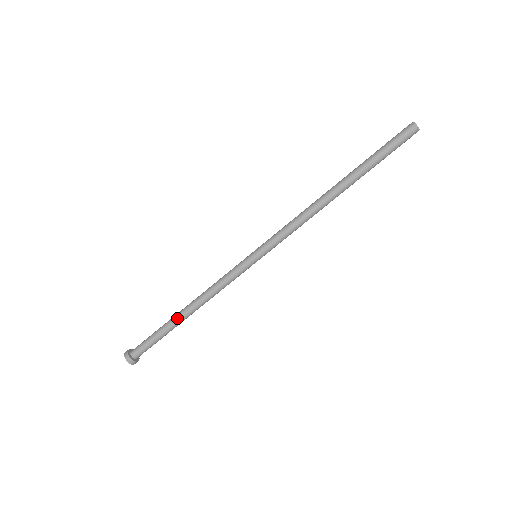
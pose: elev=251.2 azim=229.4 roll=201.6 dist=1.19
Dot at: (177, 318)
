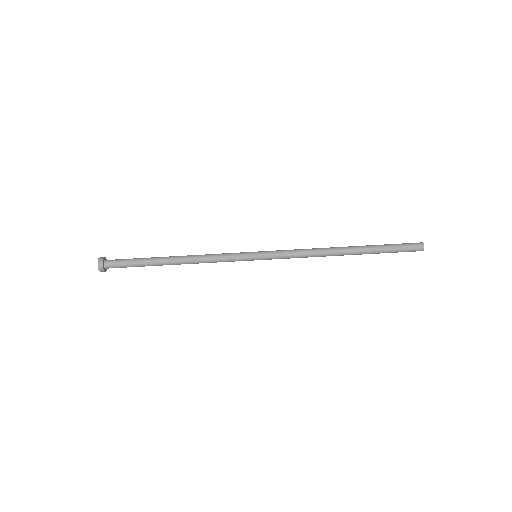
Dot at: (164, 258)
